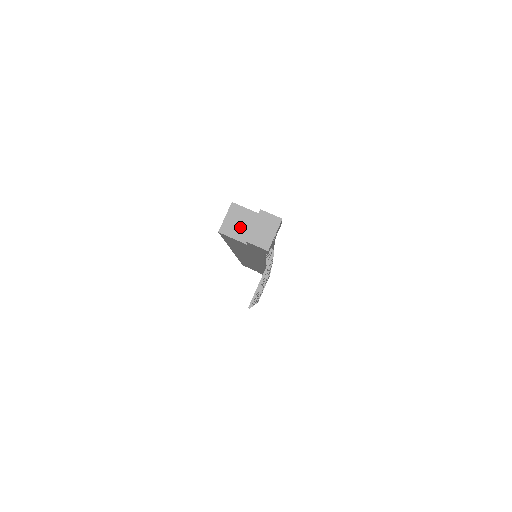
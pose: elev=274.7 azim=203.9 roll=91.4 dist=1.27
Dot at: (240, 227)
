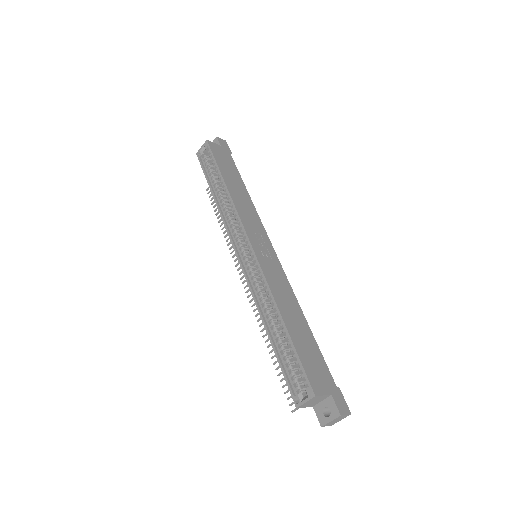
Dot at: (313, 403)
